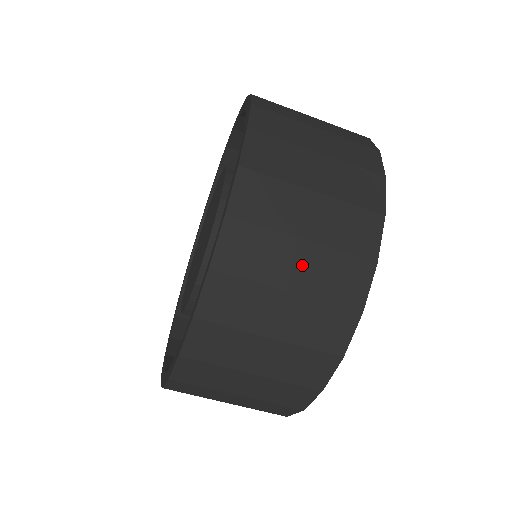
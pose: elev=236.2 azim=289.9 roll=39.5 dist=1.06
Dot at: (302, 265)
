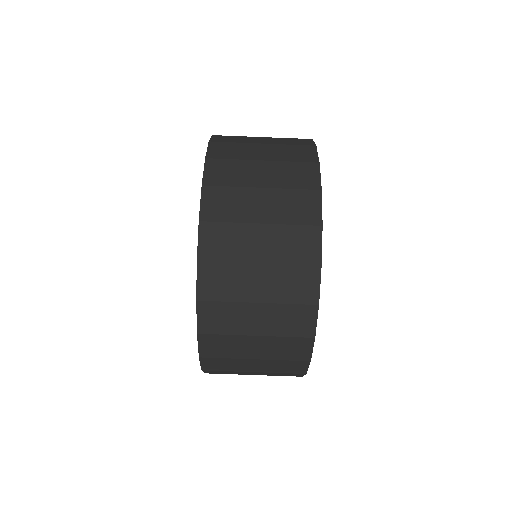
Dot at: (264, 242)
